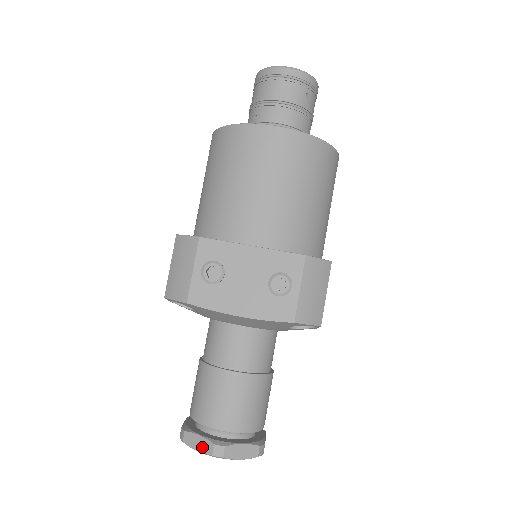
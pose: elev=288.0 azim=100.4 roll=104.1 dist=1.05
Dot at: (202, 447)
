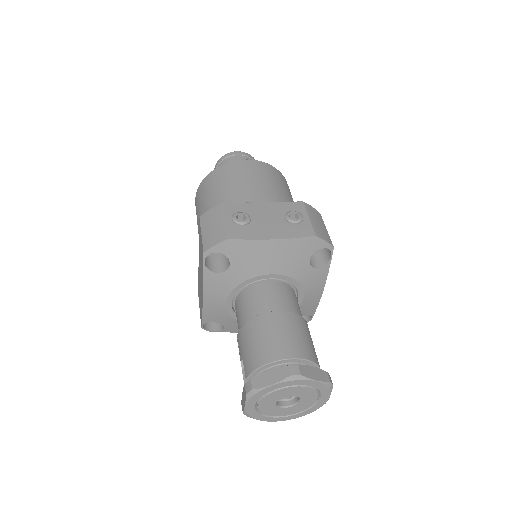
Dot at: (276, 377)
